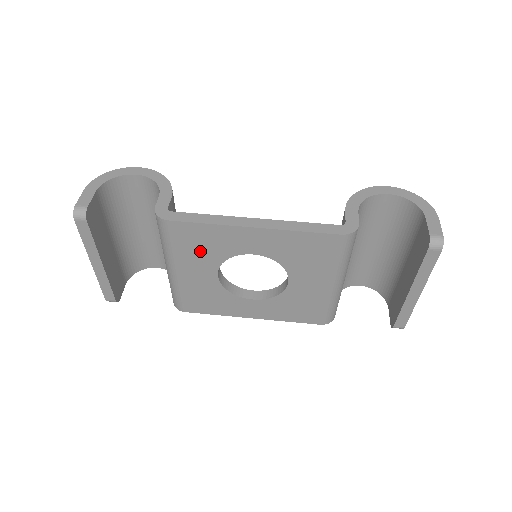
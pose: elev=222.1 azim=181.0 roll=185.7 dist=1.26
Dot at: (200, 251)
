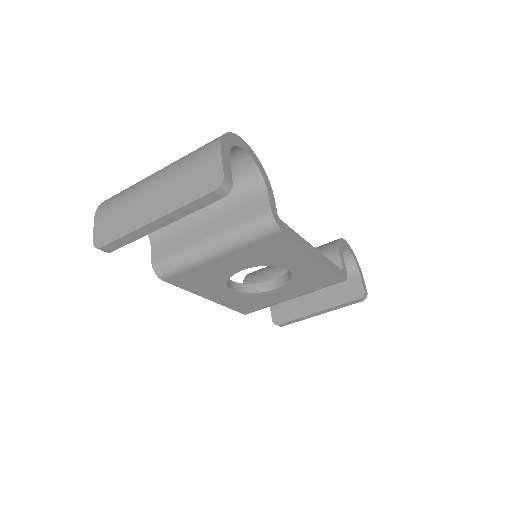
Dot at: (262, 254)
